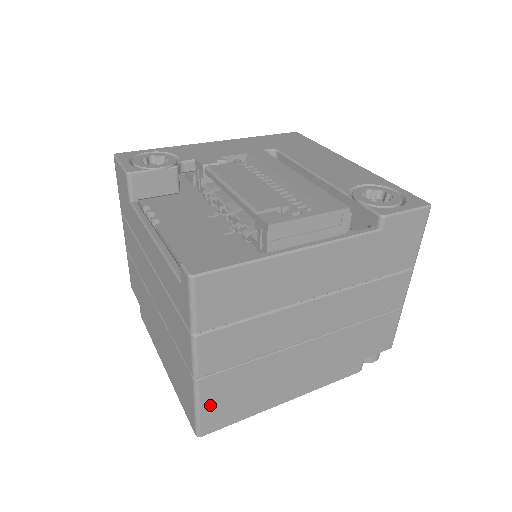
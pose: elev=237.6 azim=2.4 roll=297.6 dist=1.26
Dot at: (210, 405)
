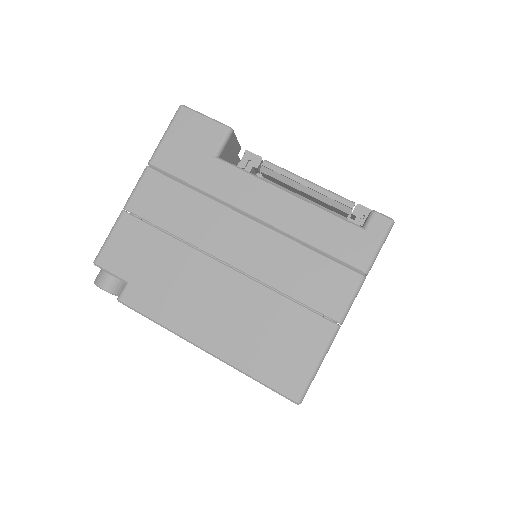
Dot at: occluded
